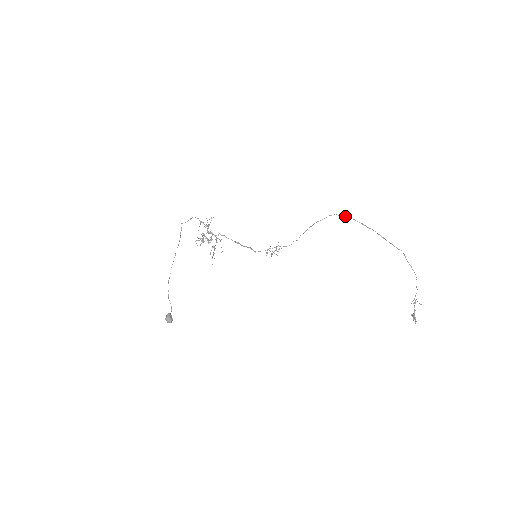
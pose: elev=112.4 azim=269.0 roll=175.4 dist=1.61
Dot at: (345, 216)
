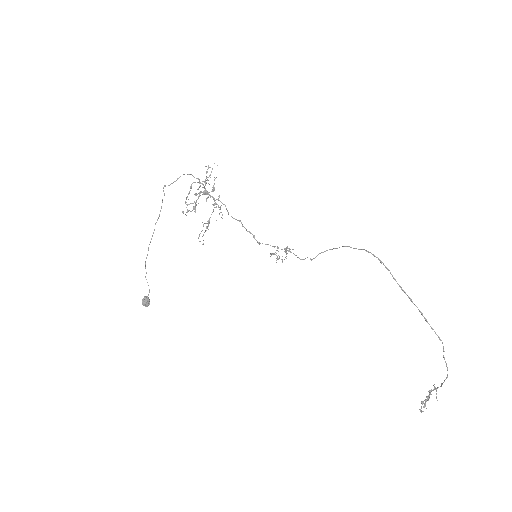
Dot at: (384, 265)
